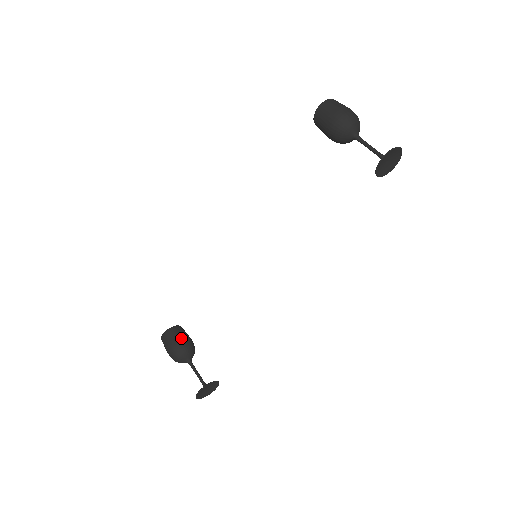
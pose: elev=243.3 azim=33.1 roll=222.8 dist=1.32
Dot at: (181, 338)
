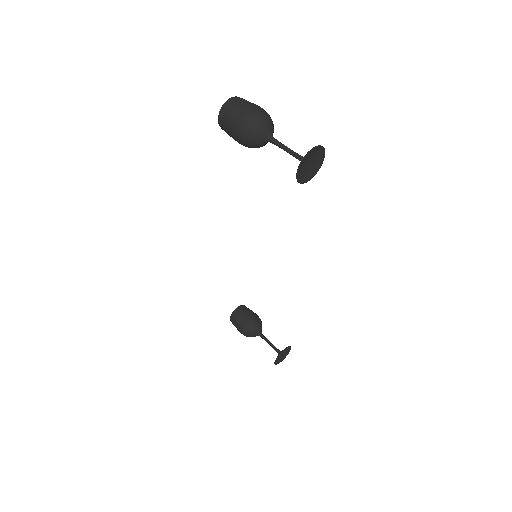
Dot at: (244, 320)
